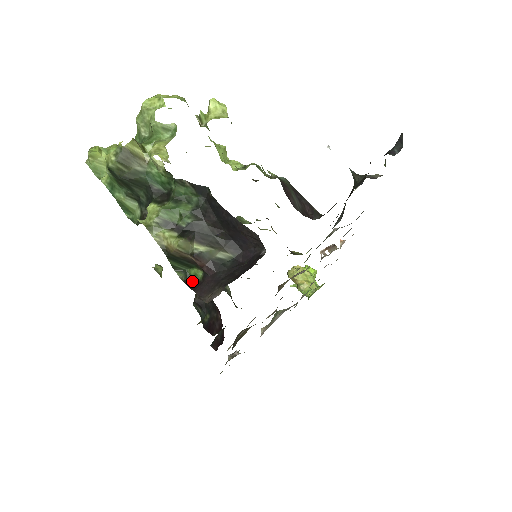
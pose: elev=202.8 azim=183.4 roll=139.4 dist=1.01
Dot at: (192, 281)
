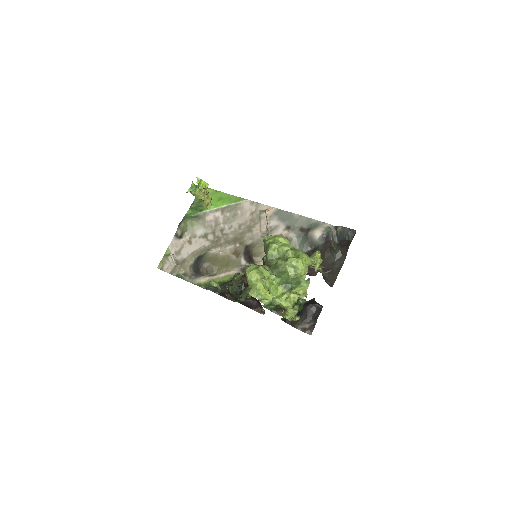
Dot at: (284, 318)
